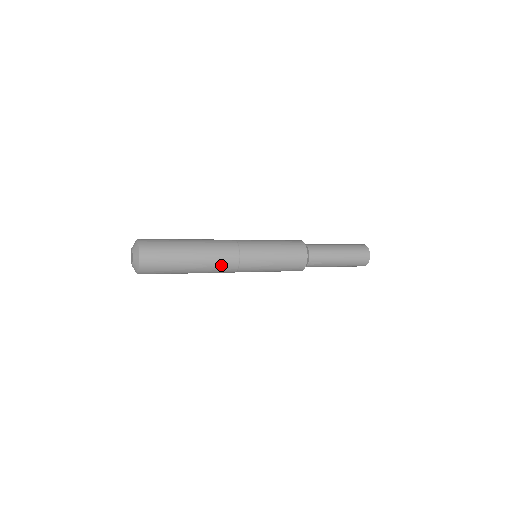
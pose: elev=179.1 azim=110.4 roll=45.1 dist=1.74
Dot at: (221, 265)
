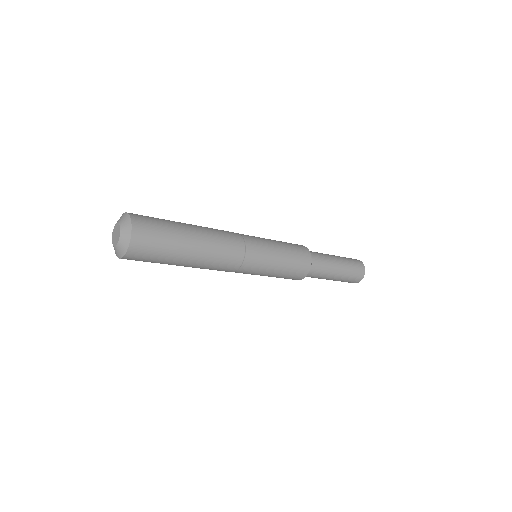
Dot at: (226, 239)
